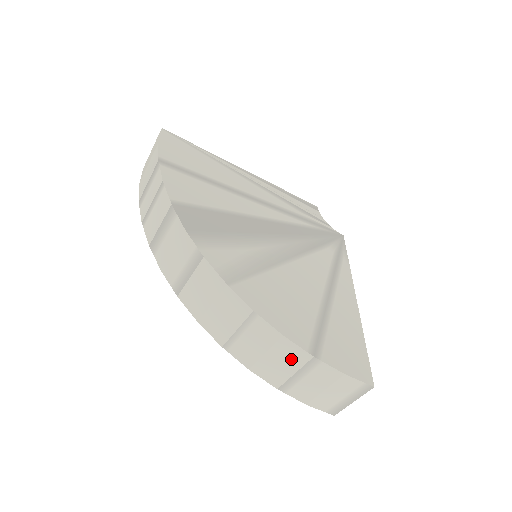
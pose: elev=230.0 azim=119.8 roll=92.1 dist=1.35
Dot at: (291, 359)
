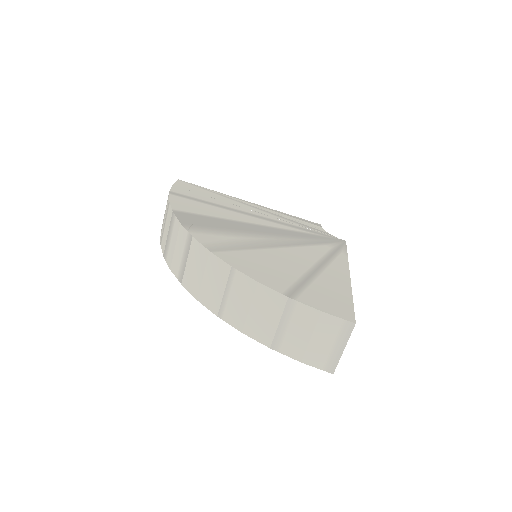
Dot at: (271, 307)
